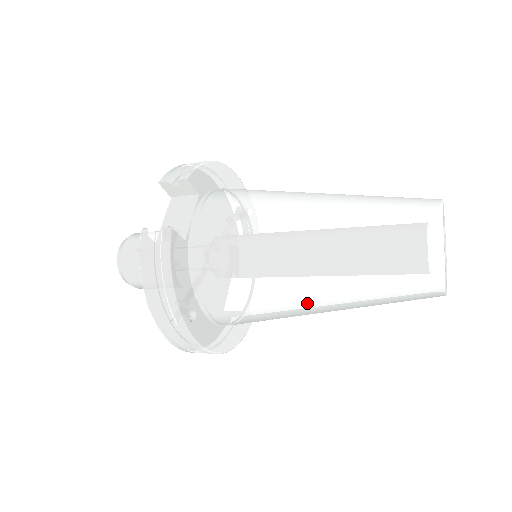
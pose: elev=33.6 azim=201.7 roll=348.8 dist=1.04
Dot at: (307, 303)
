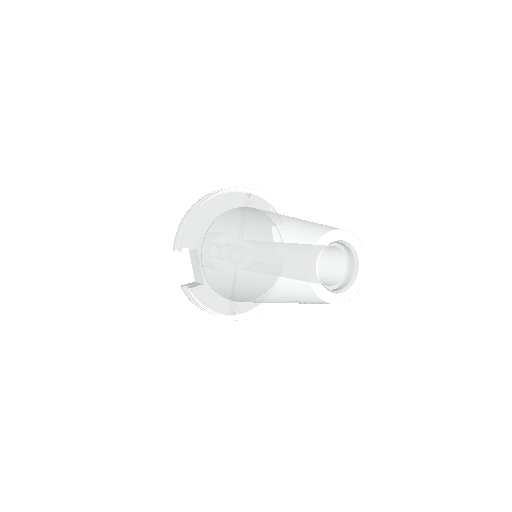
Dot at: occluded
